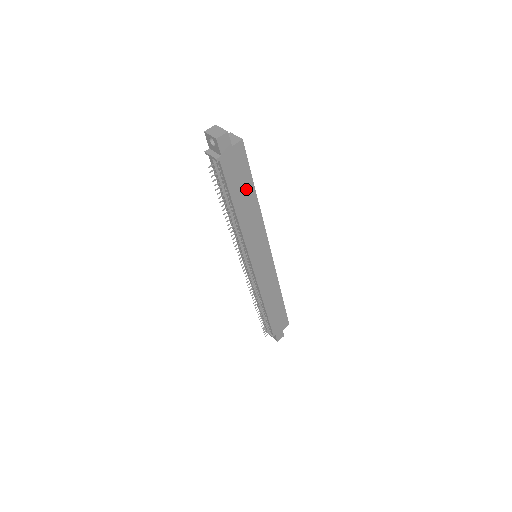
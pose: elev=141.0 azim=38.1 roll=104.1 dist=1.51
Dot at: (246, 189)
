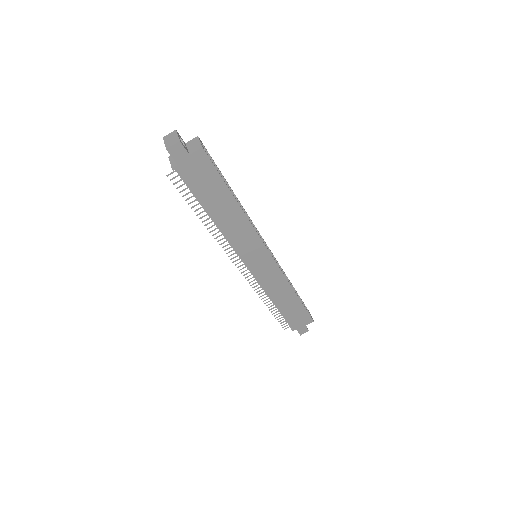
Dot at: (220, 195)
